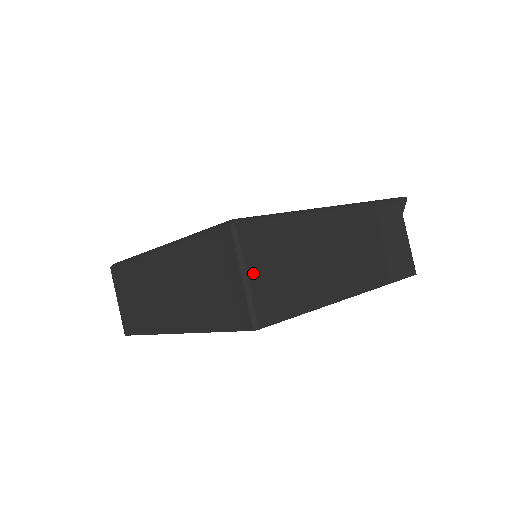
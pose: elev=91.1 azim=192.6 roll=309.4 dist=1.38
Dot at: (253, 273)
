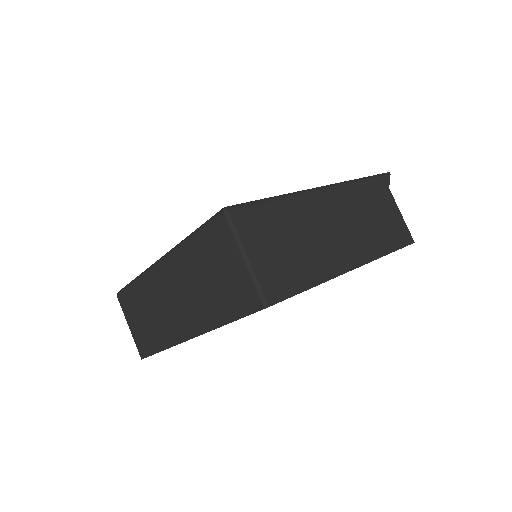
Dot at: (253, 254)
